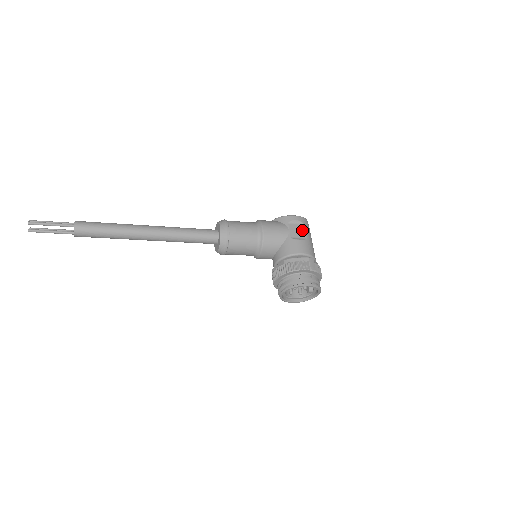
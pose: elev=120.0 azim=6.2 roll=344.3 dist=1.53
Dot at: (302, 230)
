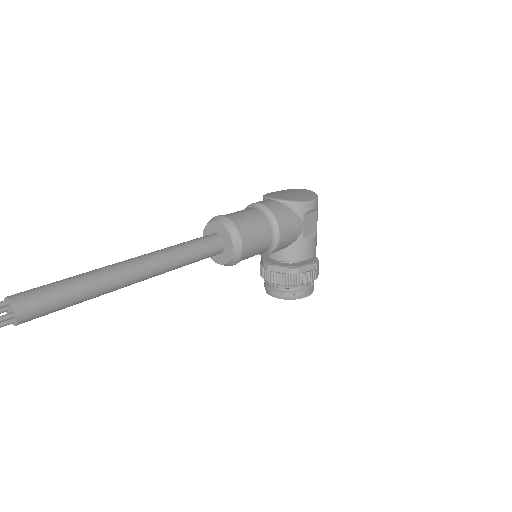
Dot at: (315, 221)
